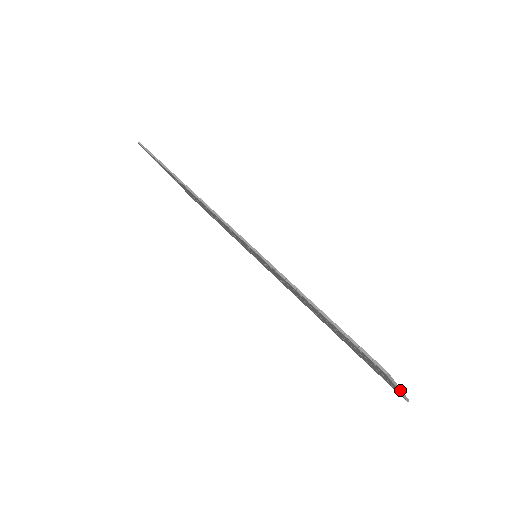
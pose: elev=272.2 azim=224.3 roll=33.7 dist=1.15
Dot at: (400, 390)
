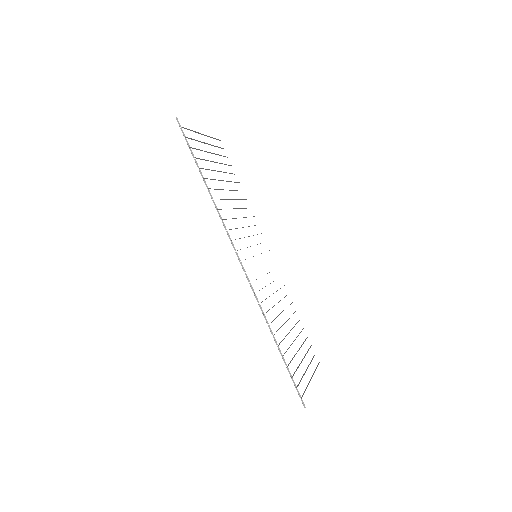
Dot at: occluded
